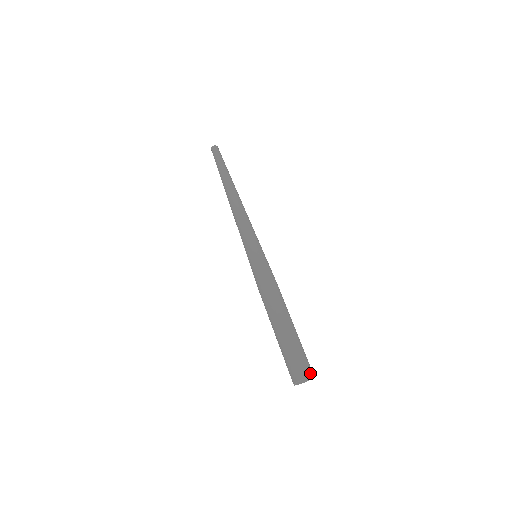
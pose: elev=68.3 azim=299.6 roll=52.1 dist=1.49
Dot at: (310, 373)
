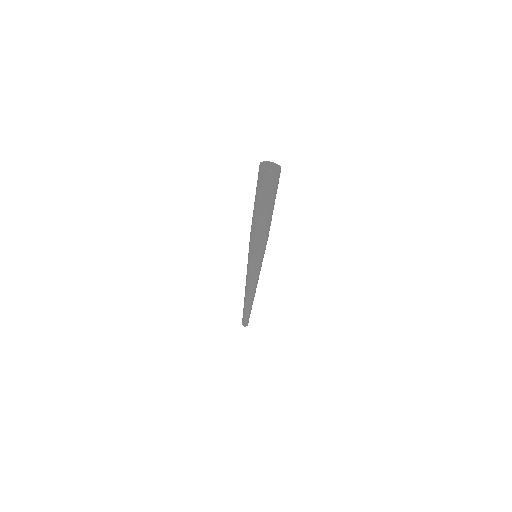
Dot at: (280, 168)
